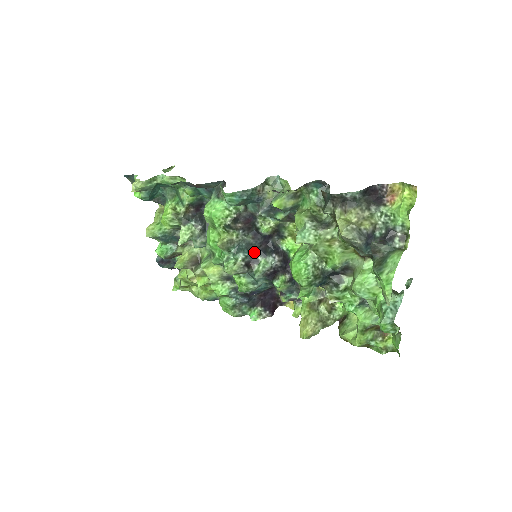
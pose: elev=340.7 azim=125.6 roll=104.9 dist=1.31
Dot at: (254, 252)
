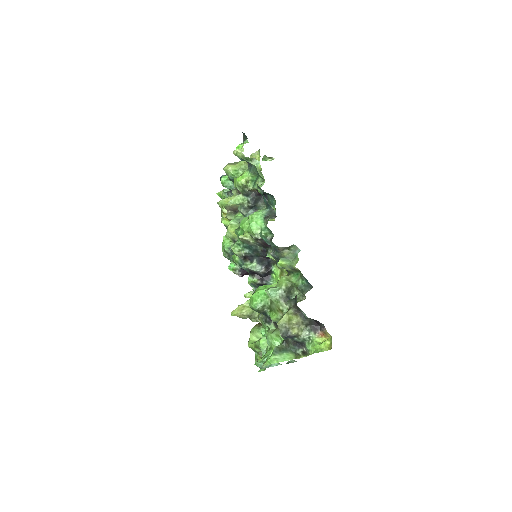
Dot at: (256, 255)
